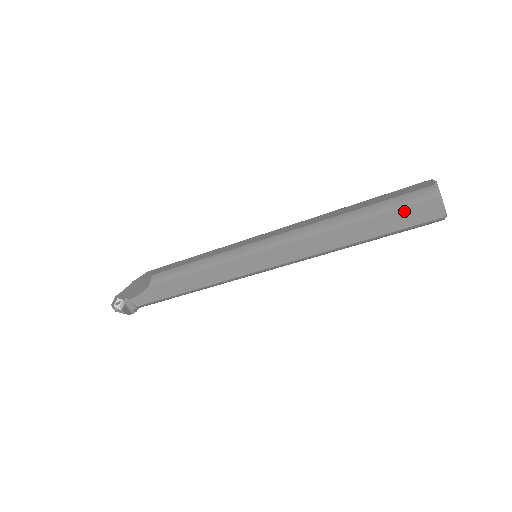
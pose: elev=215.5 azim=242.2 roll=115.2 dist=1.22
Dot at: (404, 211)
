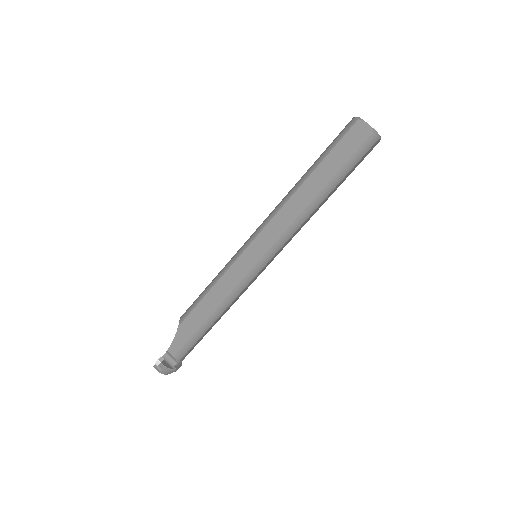
Dot at: (341, 144)
